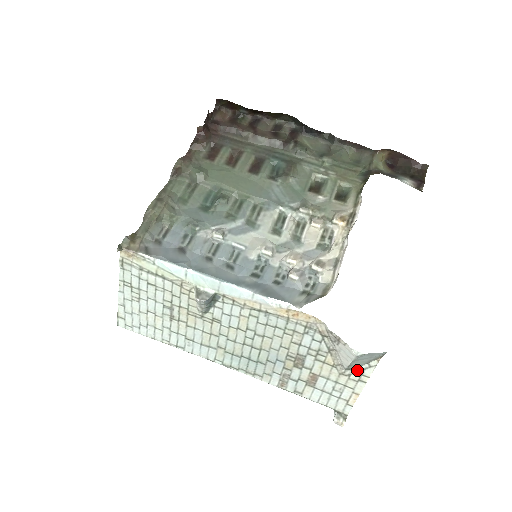
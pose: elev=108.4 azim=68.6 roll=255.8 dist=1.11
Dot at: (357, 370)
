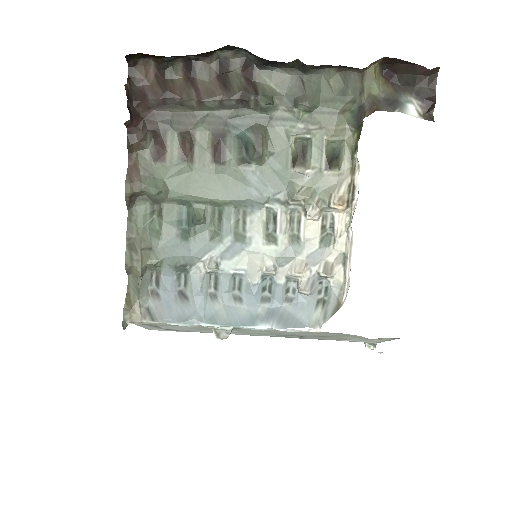
Dot at: (382, 339)
